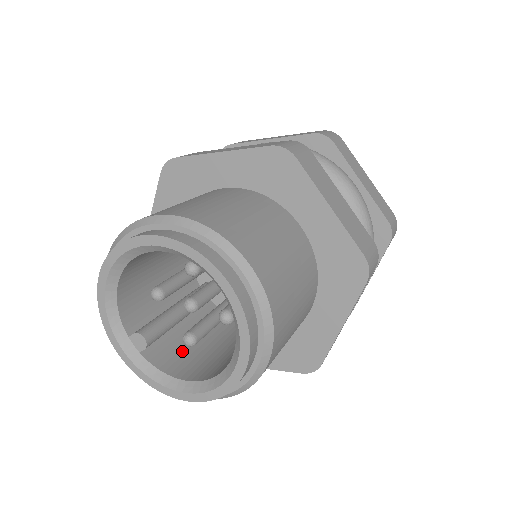
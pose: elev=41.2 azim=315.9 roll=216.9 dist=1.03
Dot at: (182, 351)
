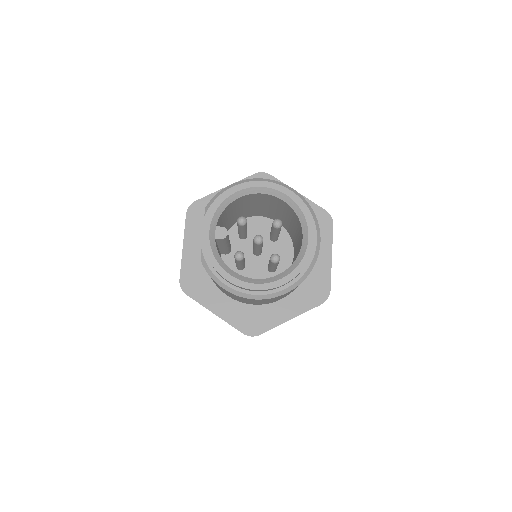
Dot at: occluded
